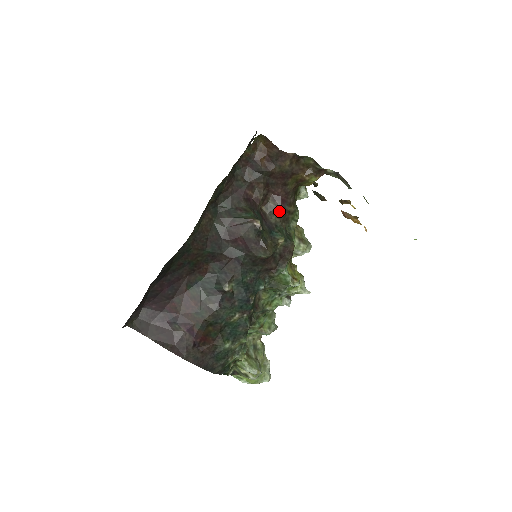
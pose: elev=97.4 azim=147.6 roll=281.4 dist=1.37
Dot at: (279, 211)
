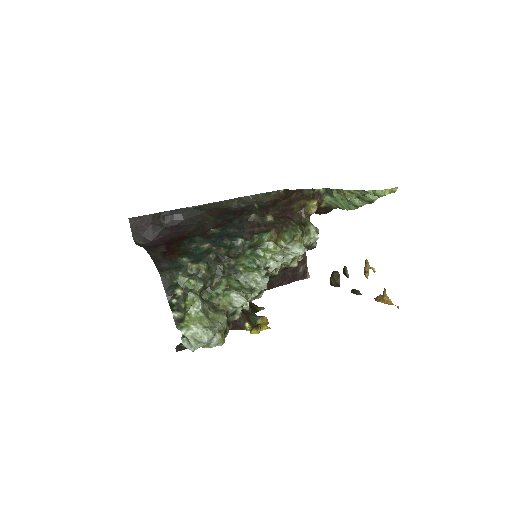
Dot at: (281, 219)
